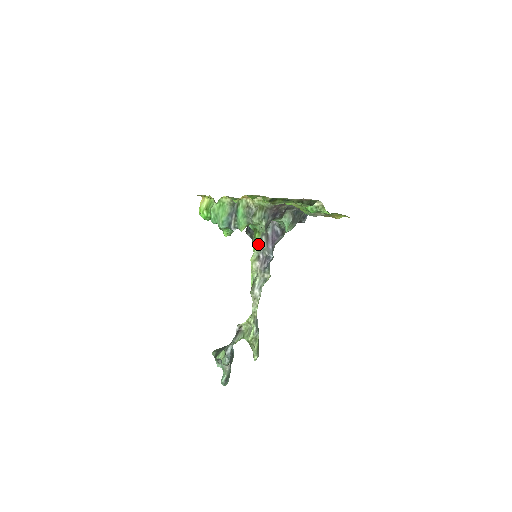
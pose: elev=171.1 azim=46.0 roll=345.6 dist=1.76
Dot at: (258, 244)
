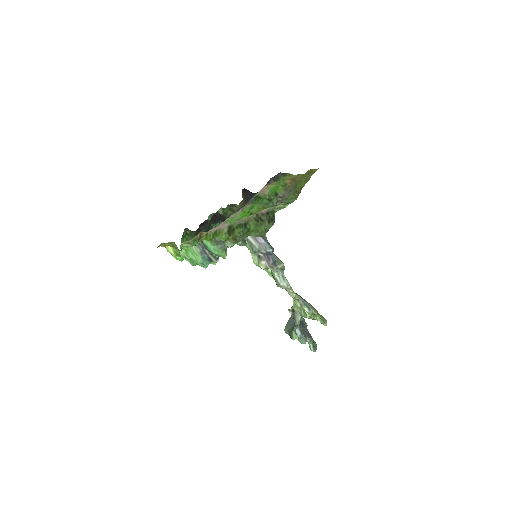
Dot at: (249, 248)
